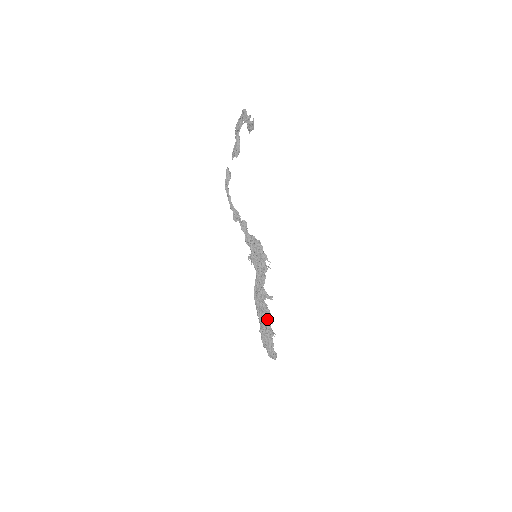
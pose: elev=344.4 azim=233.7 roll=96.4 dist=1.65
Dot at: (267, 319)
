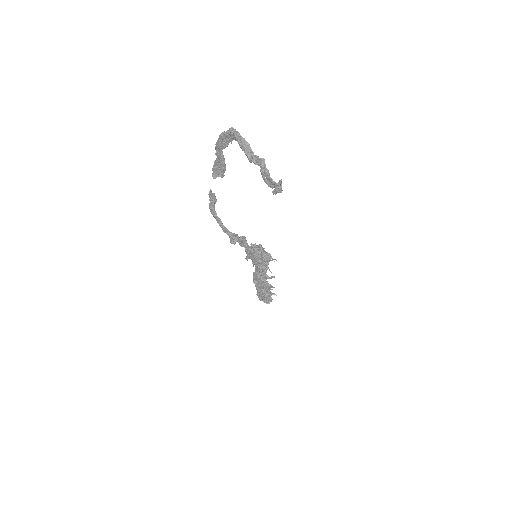
Dot at: (268, 289)
